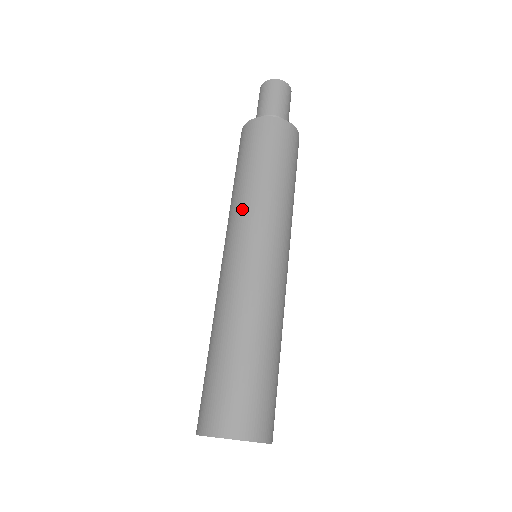
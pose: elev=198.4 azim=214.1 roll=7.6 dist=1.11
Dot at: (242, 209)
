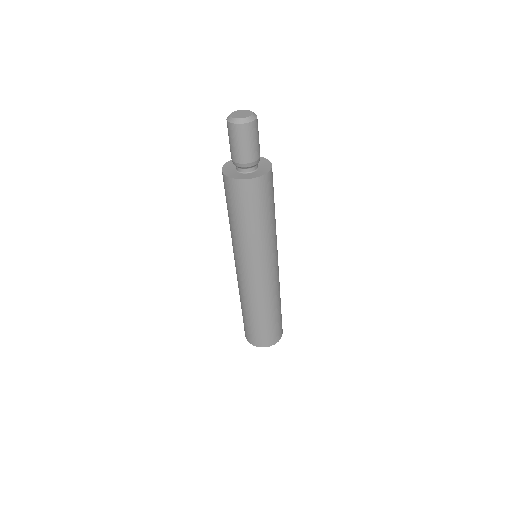
Dot at: (261, 249)
